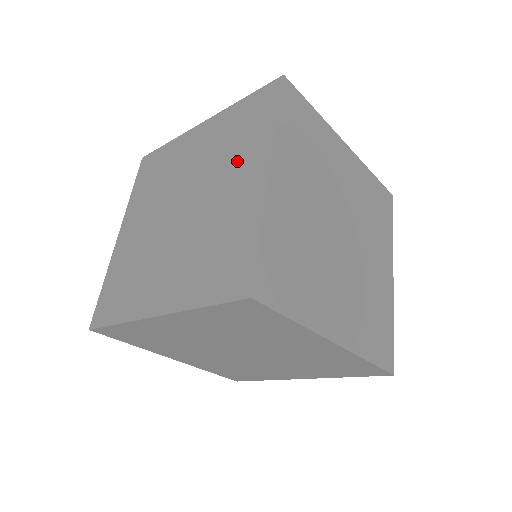
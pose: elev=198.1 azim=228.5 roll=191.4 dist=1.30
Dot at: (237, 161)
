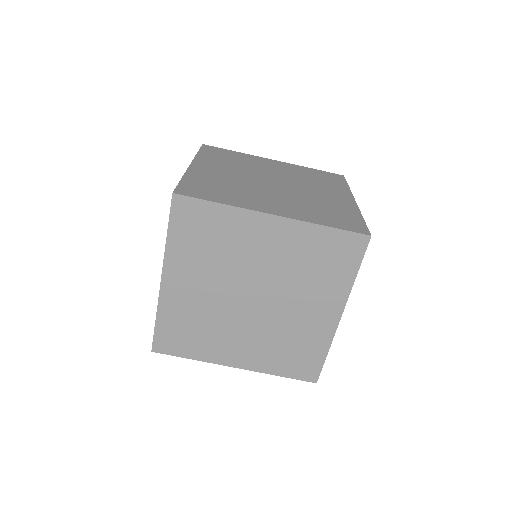
Dot at: occluded
